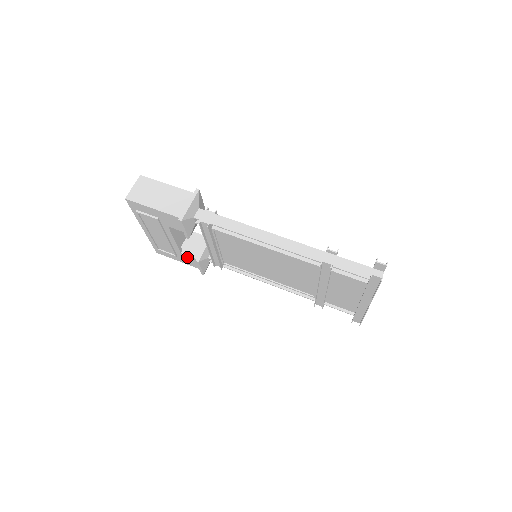
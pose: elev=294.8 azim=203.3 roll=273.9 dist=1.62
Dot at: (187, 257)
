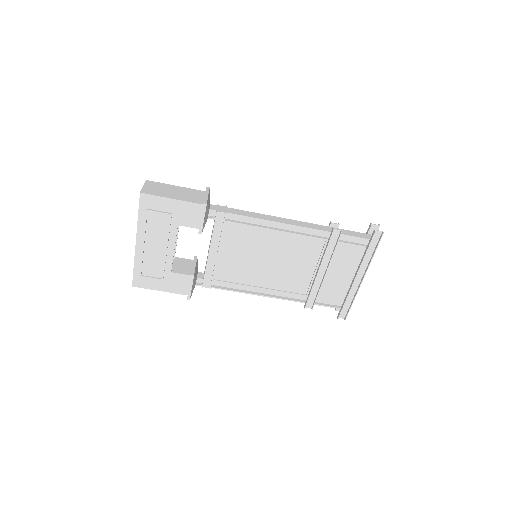
Dot at: (177, 277)
